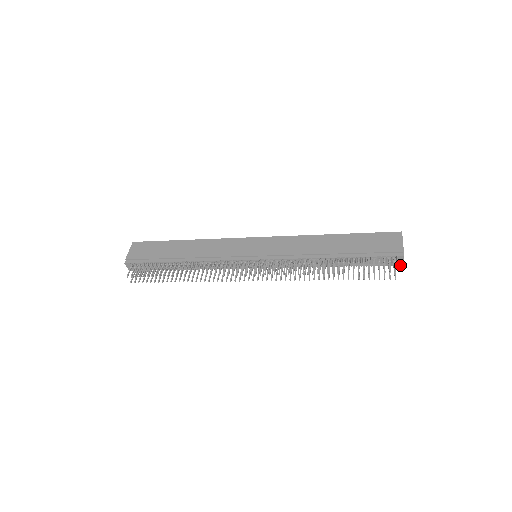
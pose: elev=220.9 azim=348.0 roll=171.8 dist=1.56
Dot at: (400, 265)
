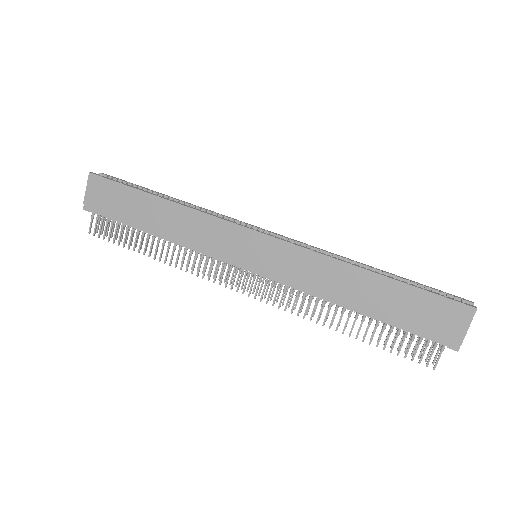
Dot at: occluded
